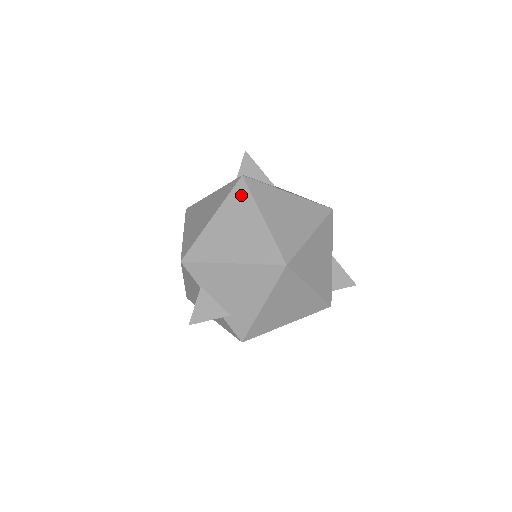
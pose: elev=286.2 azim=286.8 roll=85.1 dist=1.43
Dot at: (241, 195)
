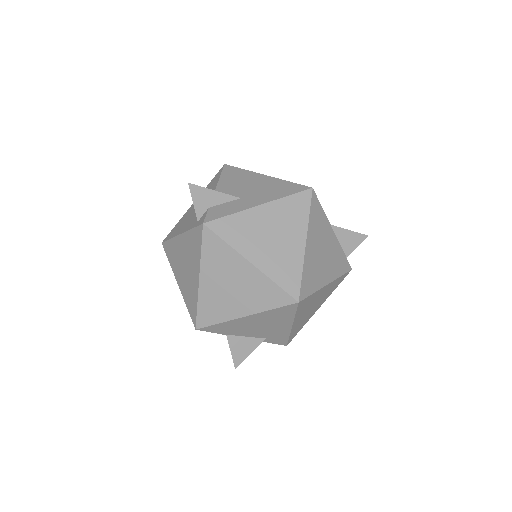
Dot at: (214, 246)
